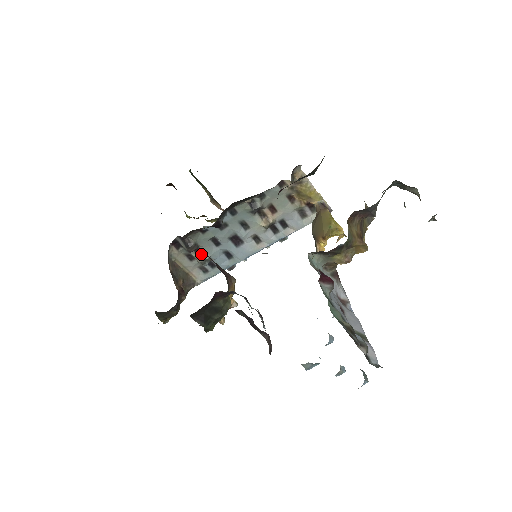
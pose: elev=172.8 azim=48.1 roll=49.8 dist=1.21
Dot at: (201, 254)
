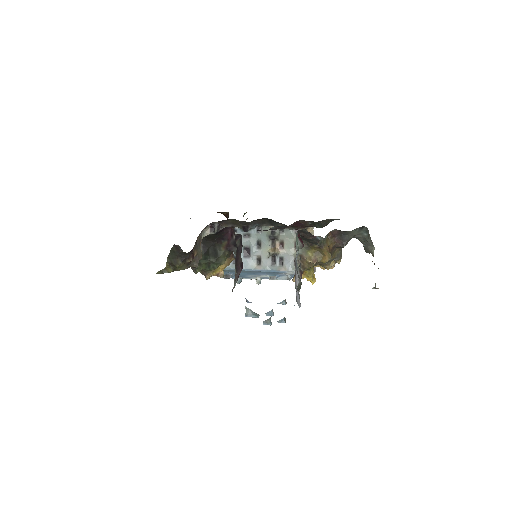
Dot at: occluded
